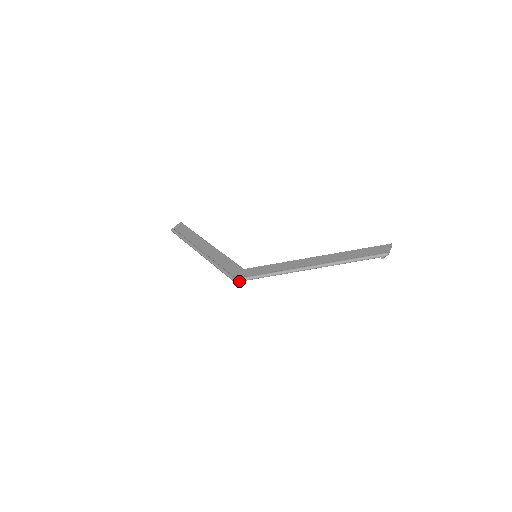
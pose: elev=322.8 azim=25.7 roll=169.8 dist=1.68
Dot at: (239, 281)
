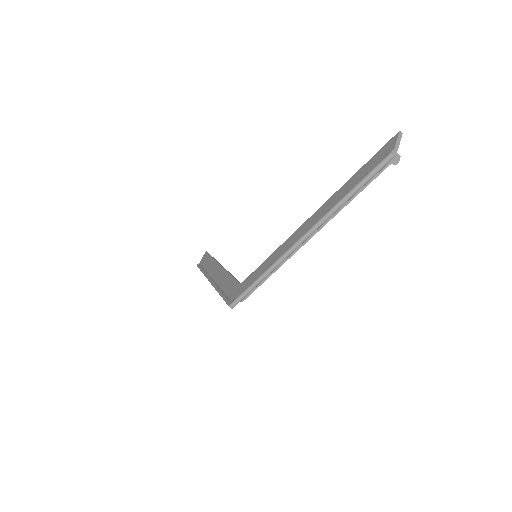
Dot at: (235, 305)
